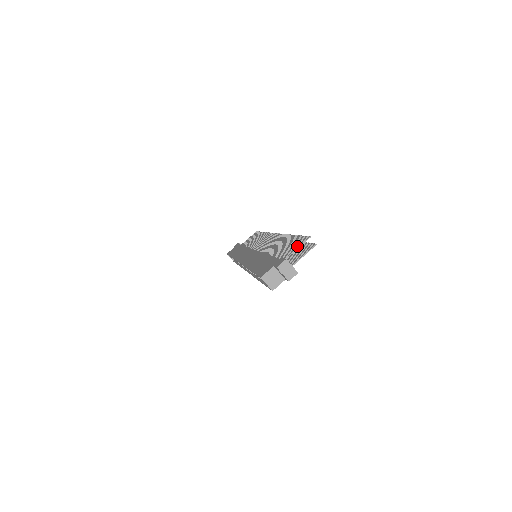
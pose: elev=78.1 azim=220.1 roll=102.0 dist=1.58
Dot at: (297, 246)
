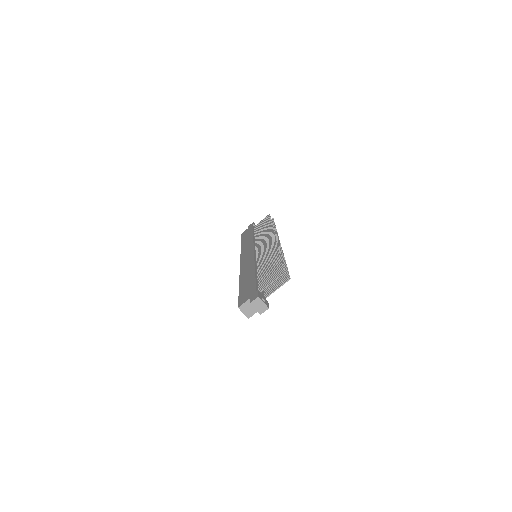
Dot at: (273, 279)
